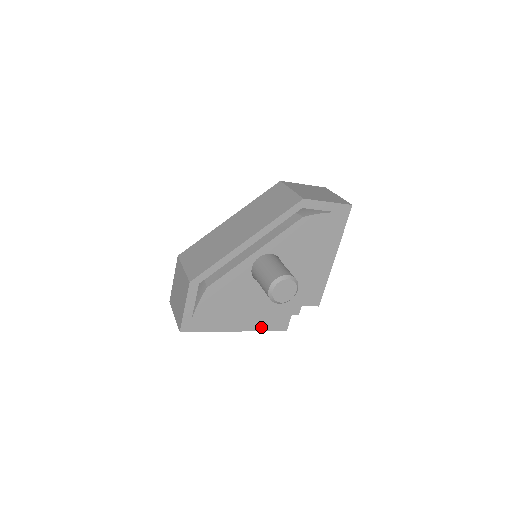
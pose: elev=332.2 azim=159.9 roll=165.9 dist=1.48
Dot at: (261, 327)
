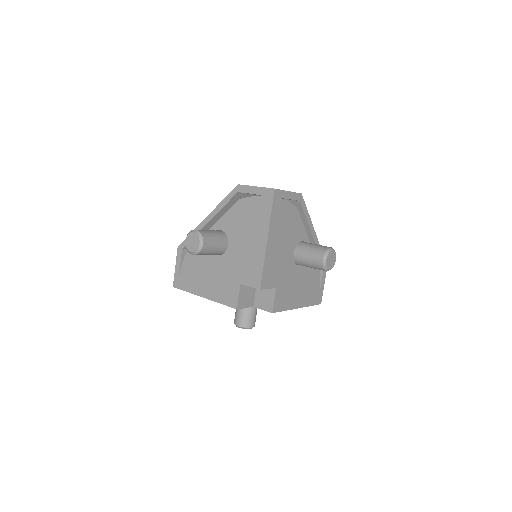
Dot at: (219, 299)
